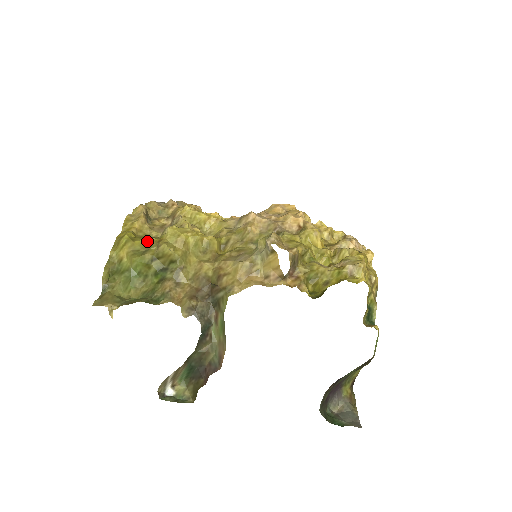
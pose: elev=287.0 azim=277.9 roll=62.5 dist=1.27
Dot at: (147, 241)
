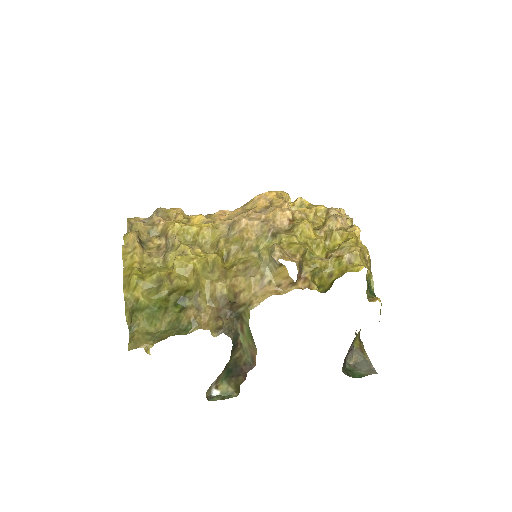
Dot at: (156, 276)
